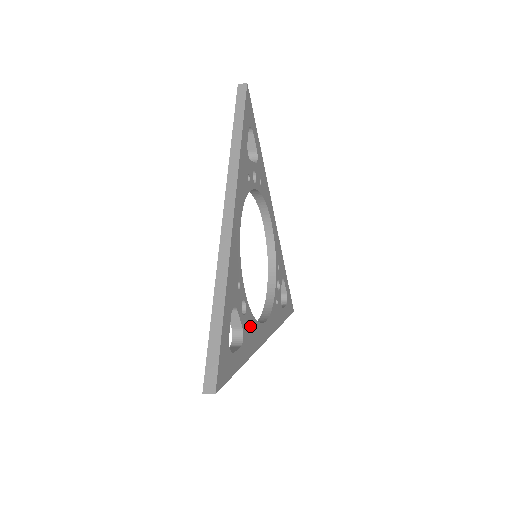
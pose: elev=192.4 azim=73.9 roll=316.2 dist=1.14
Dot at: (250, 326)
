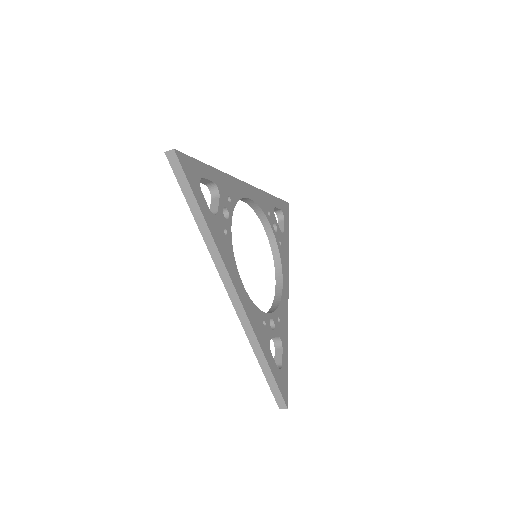
Dot at: (225, 234)
